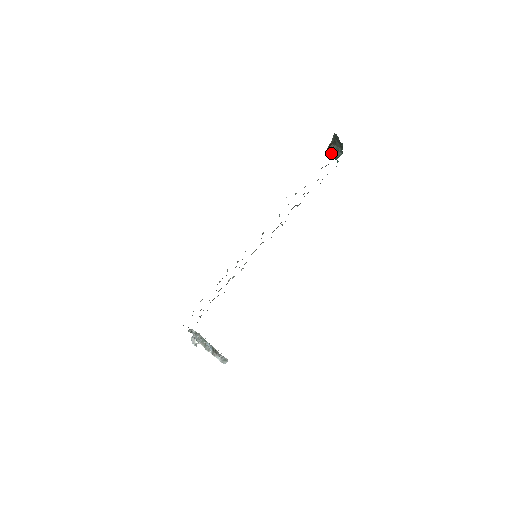
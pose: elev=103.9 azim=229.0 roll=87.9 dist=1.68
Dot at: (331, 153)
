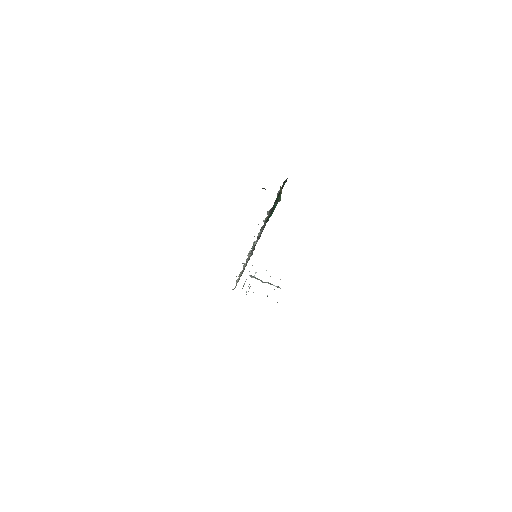
Dot at: occluded
